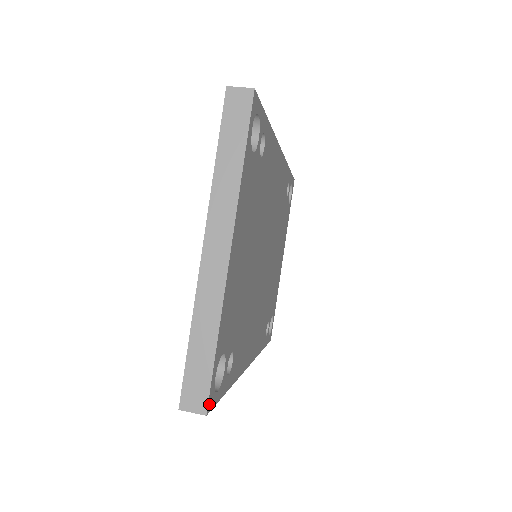
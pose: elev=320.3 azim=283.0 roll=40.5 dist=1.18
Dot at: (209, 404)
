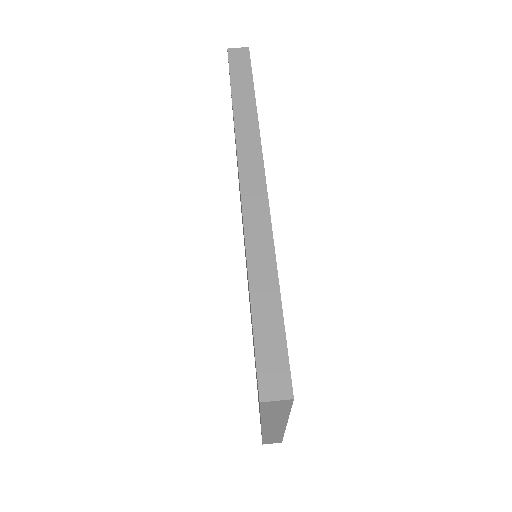
Dot at: occluded
